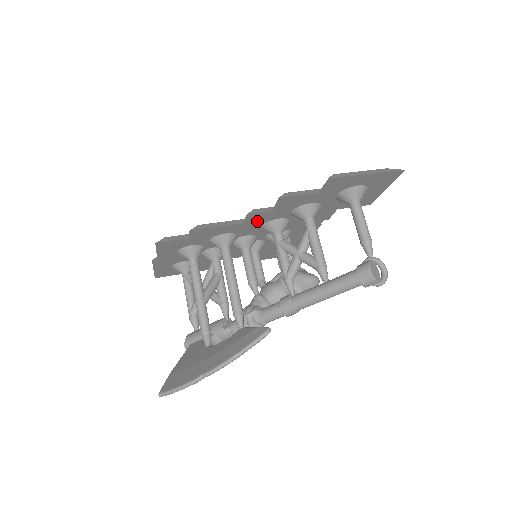
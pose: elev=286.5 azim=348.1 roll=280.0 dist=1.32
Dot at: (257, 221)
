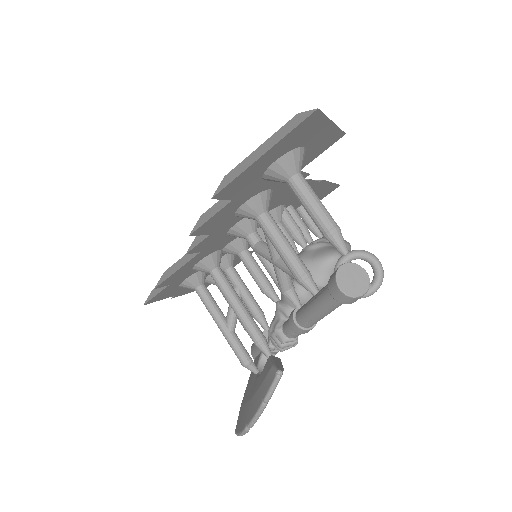
Dot at: (213, 241)
